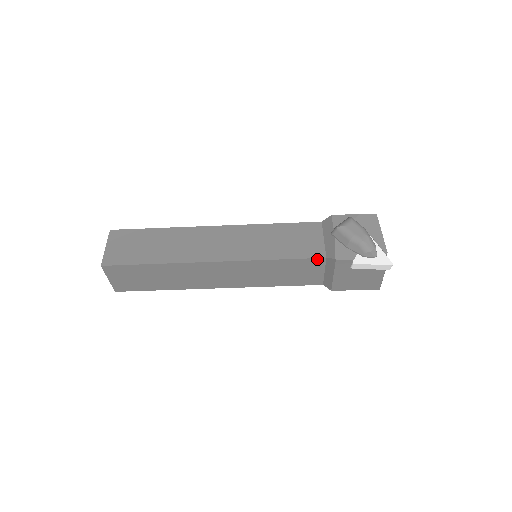
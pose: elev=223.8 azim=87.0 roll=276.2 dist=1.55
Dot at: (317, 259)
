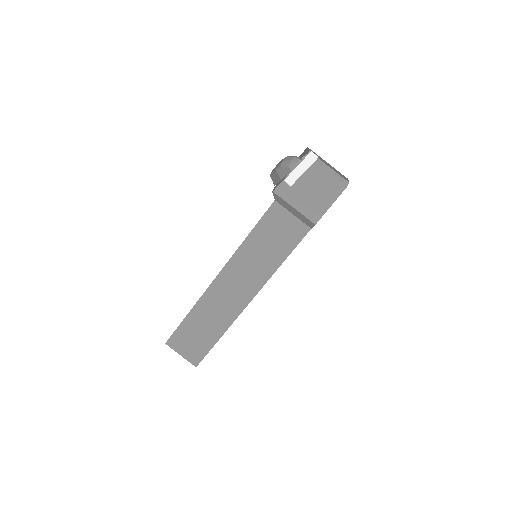
Dot at: (271, 208)
